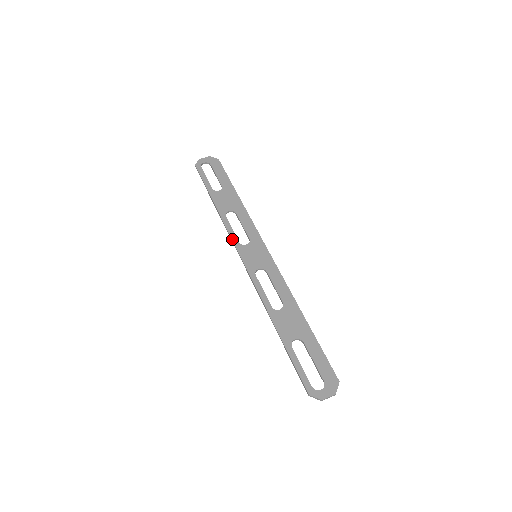
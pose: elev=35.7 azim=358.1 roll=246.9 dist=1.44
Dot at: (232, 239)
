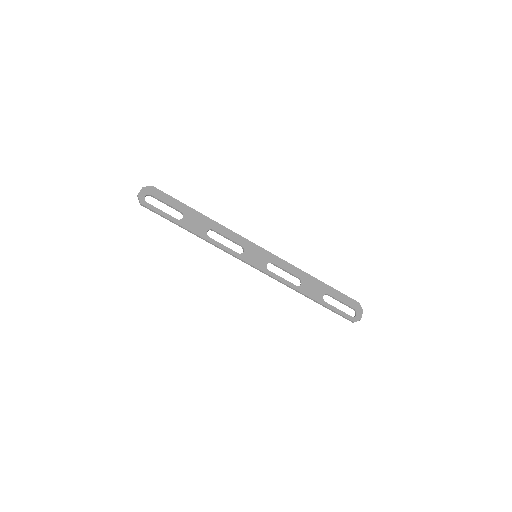
Dot at: (232, 254)
